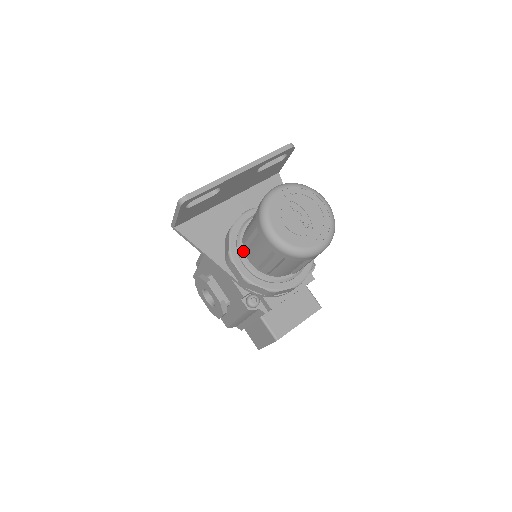
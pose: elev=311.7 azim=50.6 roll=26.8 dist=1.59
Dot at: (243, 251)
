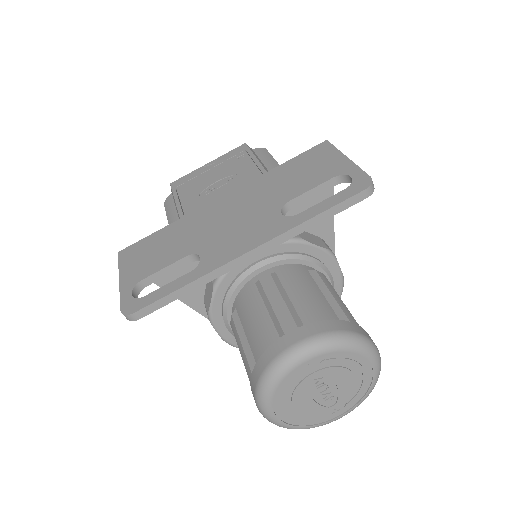
Dot at: (230, 317)
